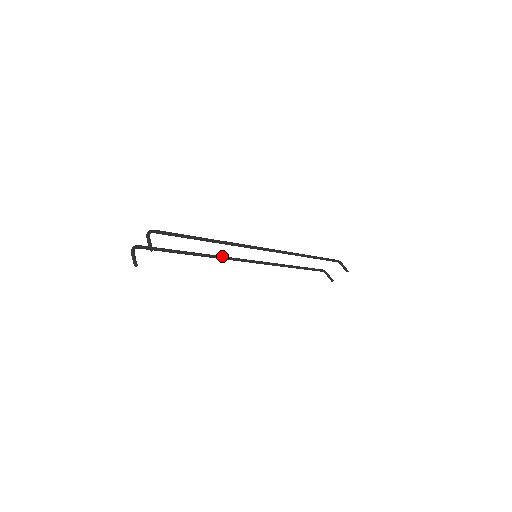
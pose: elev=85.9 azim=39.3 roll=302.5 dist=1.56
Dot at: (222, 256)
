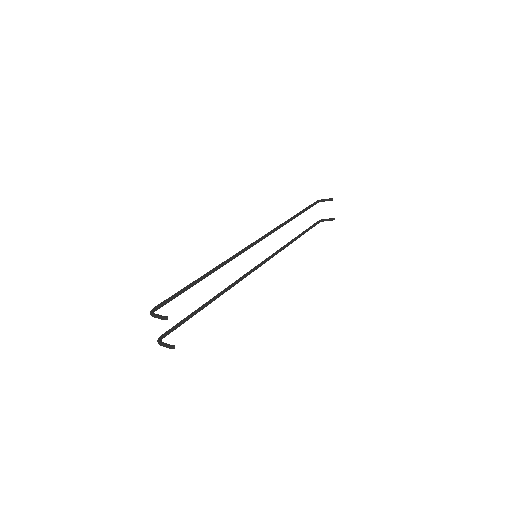
Dot at: (233, 283)
